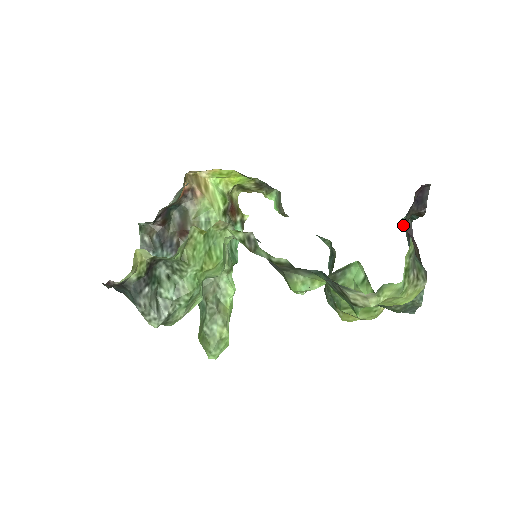
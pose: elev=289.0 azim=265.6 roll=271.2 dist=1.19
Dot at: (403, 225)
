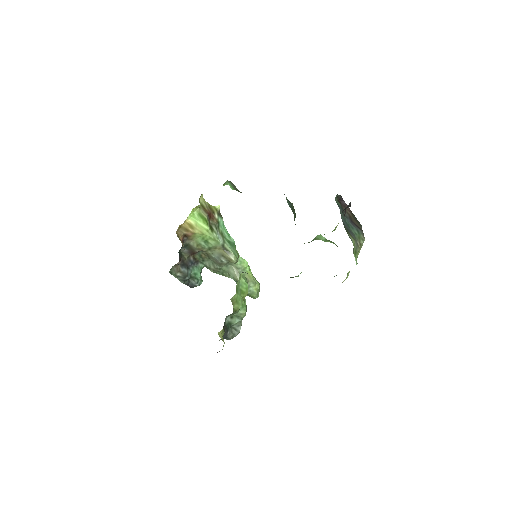
Dot at: (336, 200)
